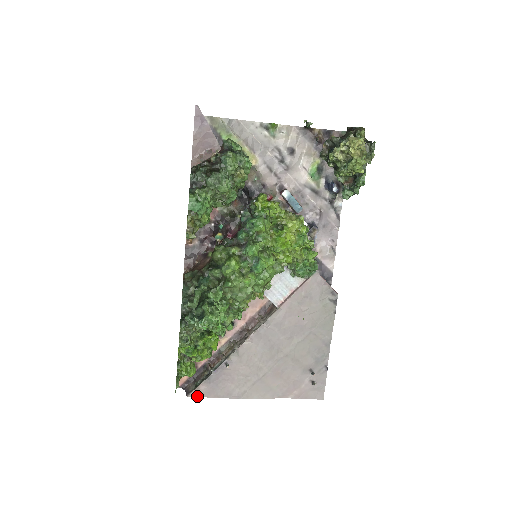
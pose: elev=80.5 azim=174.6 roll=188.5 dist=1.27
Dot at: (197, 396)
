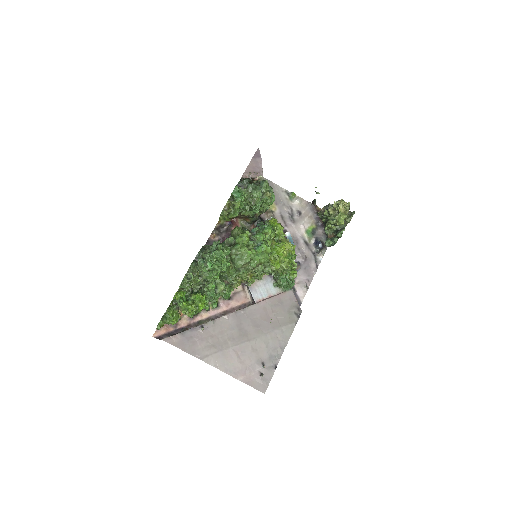
Dot at: (169, 342)
